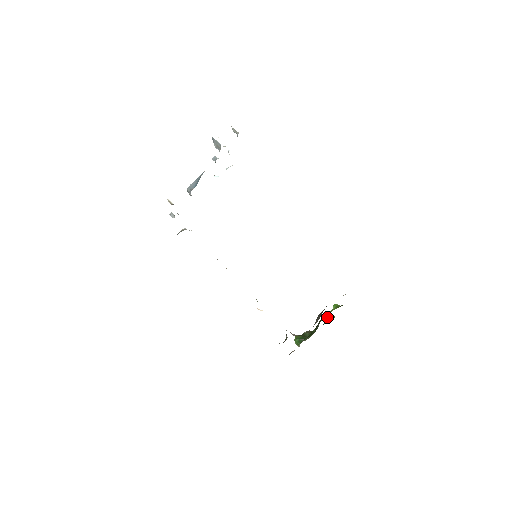
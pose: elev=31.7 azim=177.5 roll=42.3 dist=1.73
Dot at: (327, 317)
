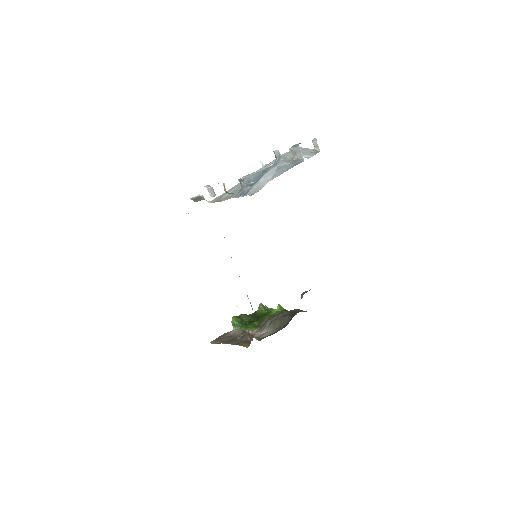
Dot at: (263, 307)
